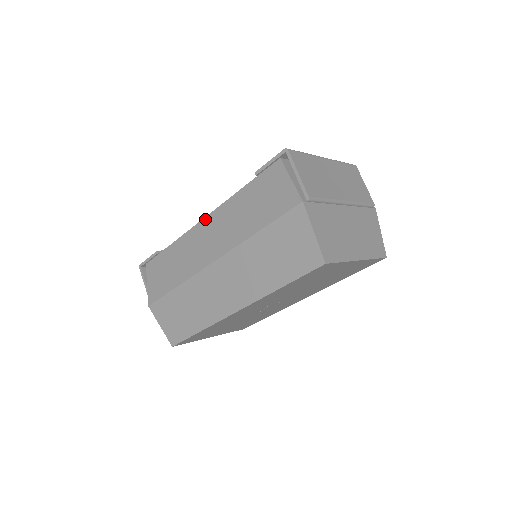
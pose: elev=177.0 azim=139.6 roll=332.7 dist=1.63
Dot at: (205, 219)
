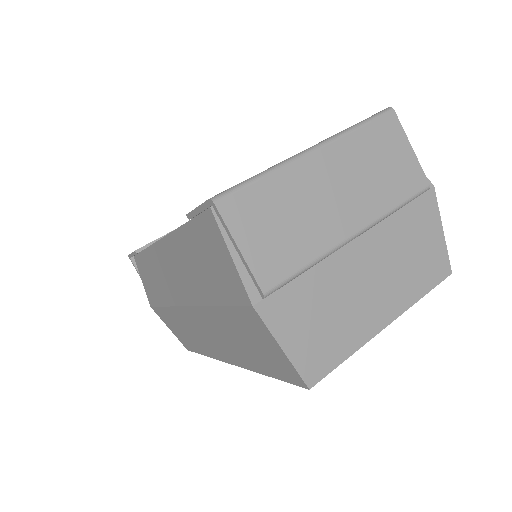
Dot at: (161, 242)
